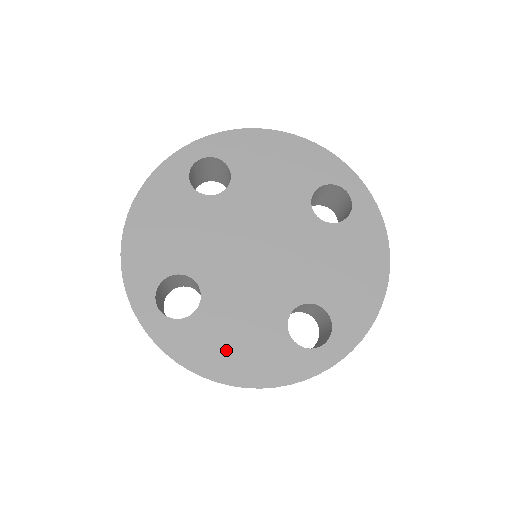
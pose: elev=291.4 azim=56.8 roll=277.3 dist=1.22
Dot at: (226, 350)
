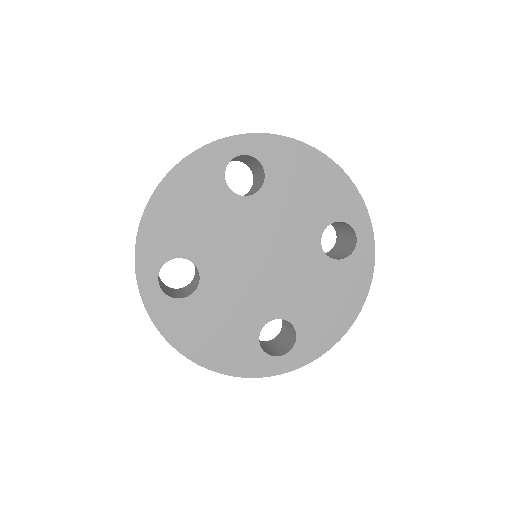
Dot at: (204, 336)
